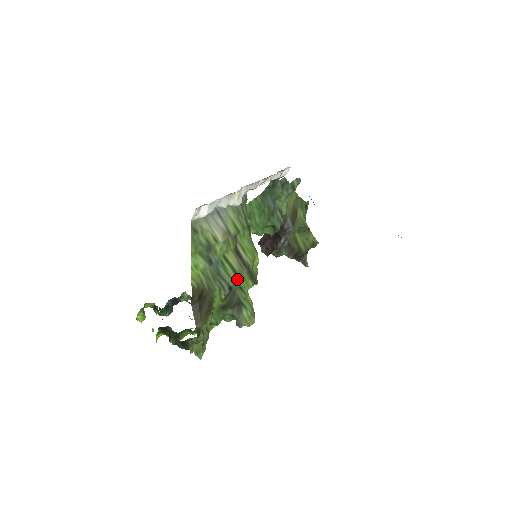
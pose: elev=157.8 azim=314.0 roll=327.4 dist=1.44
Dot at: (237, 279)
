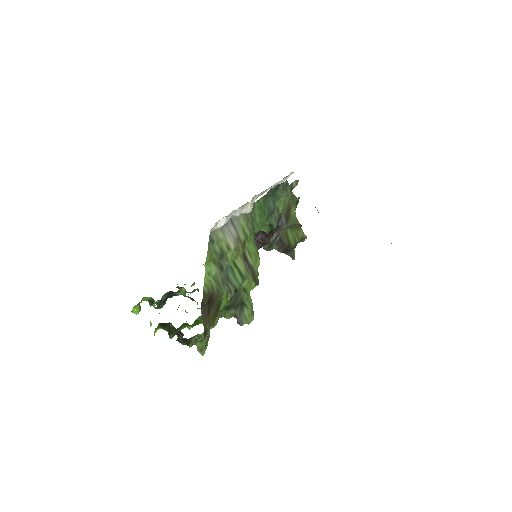
Dot at: (243, 282)
